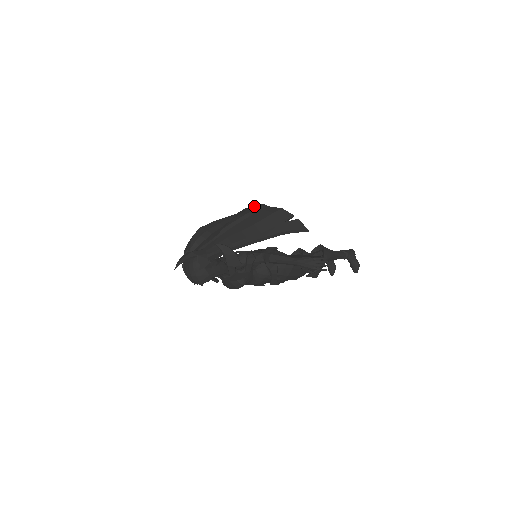
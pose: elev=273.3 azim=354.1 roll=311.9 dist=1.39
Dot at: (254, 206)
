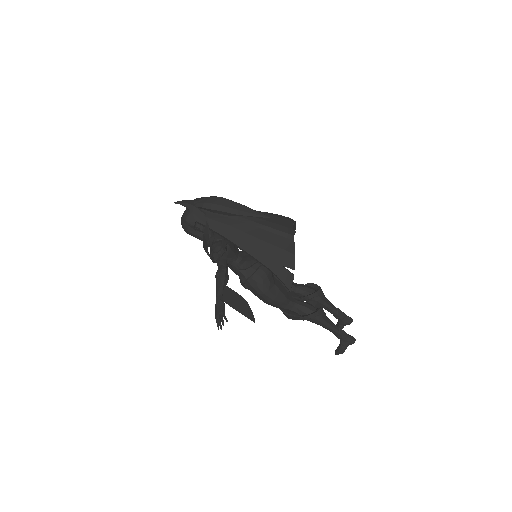
Dot at: (286, 228)
